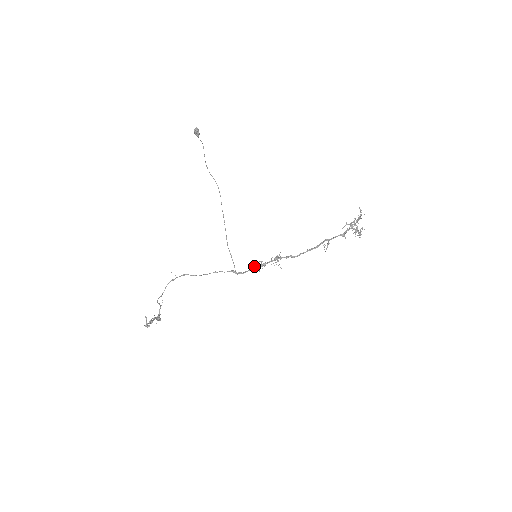
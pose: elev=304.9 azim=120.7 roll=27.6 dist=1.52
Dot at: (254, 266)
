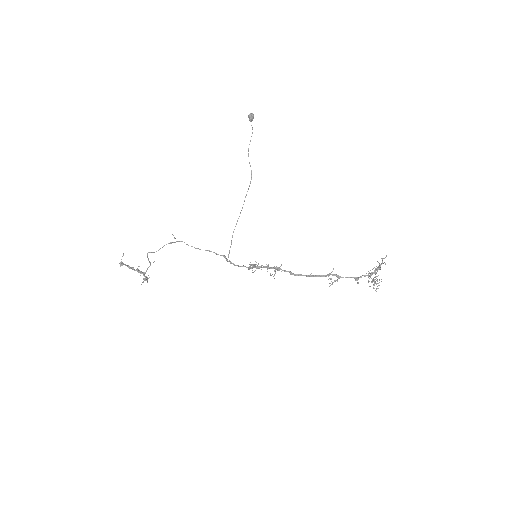
Dot at: occluded
